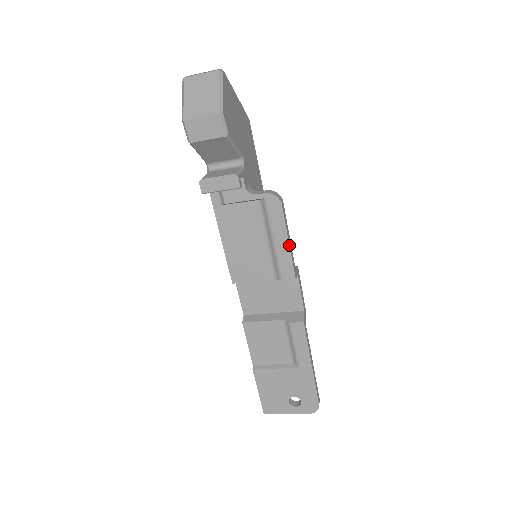
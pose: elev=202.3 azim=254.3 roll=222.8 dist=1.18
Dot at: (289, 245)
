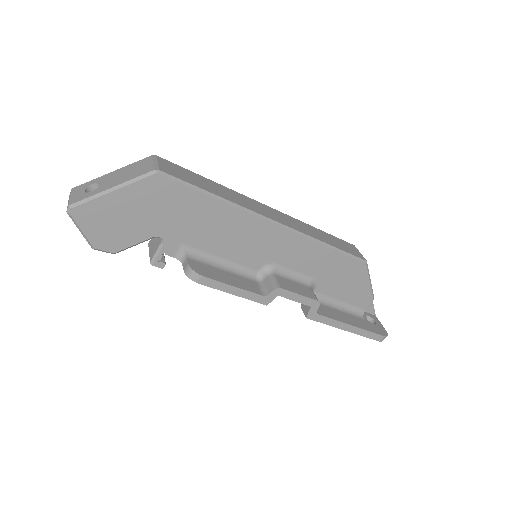
Dot at: (236, 295)
